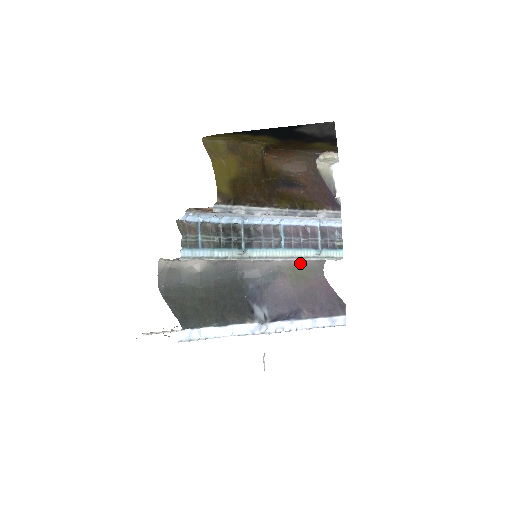
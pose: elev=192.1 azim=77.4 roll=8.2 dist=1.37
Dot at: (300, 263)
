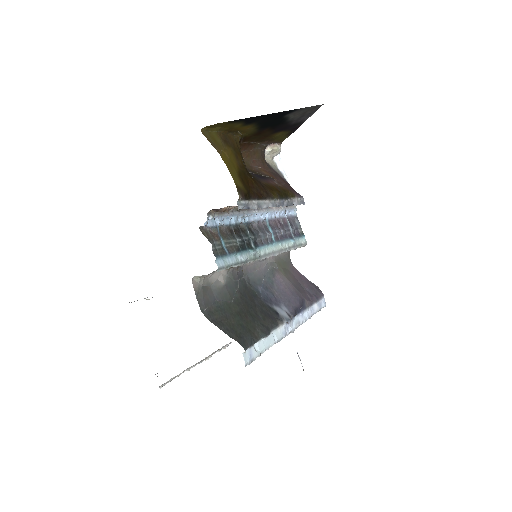
Dot at: (279, 257)
